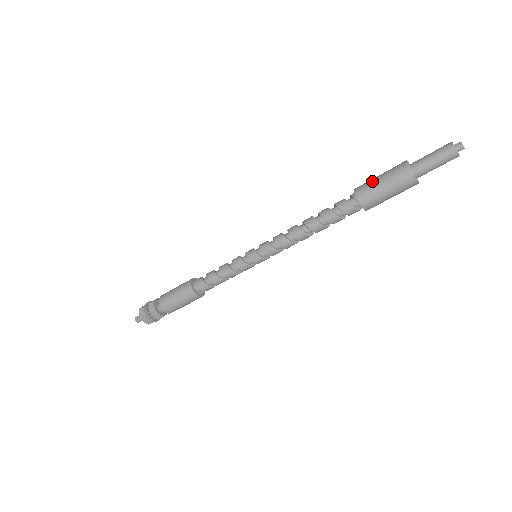
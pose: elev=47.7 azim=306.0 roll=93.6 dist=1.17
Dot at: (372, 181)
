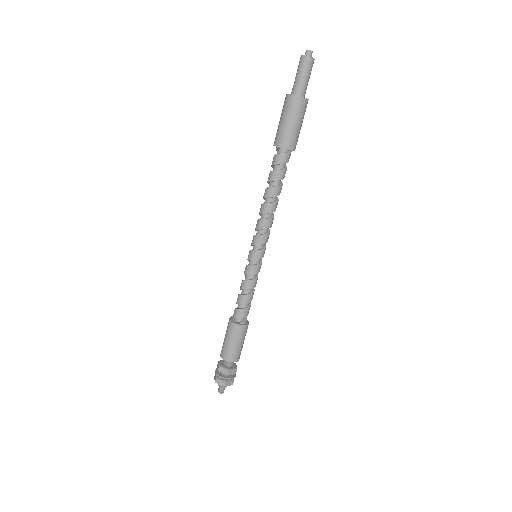
Dot at: (278, 128)
